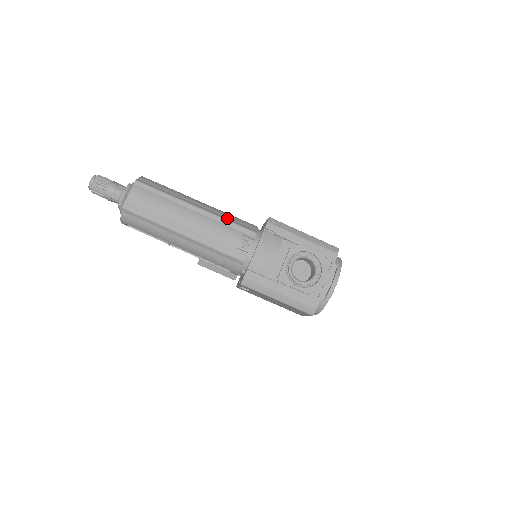
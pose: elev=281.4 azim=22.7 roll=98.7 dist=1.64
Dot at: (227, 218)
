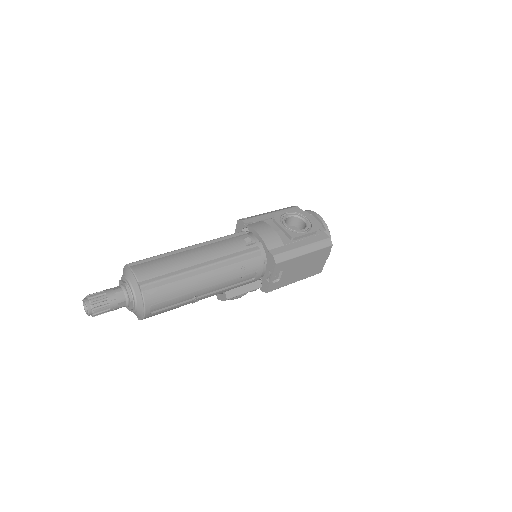
Dot at: occluded
